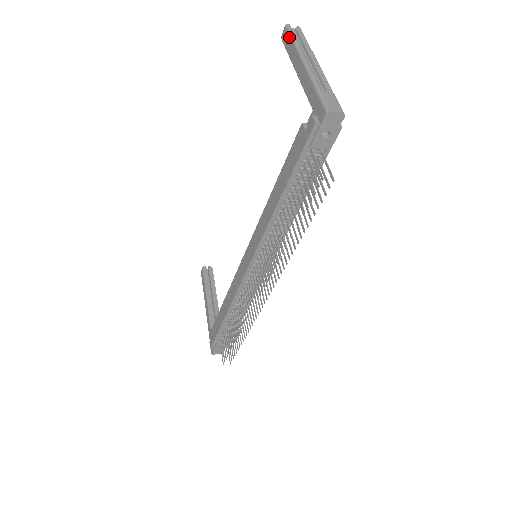
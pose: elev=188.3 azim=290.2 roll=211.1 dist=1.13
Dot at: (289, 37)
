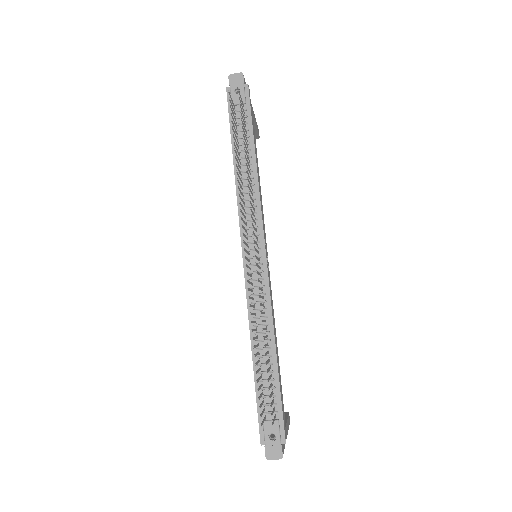
Dot at: occluded
